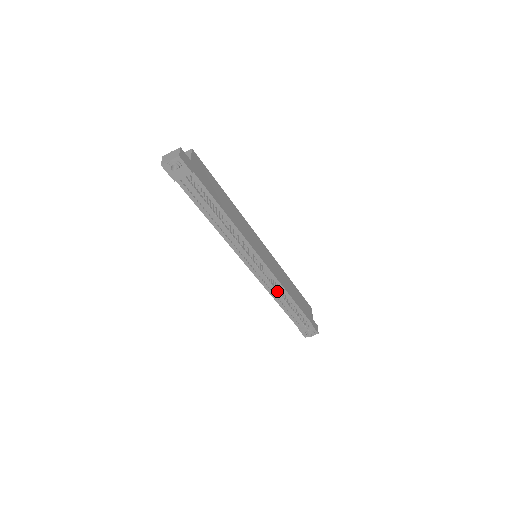
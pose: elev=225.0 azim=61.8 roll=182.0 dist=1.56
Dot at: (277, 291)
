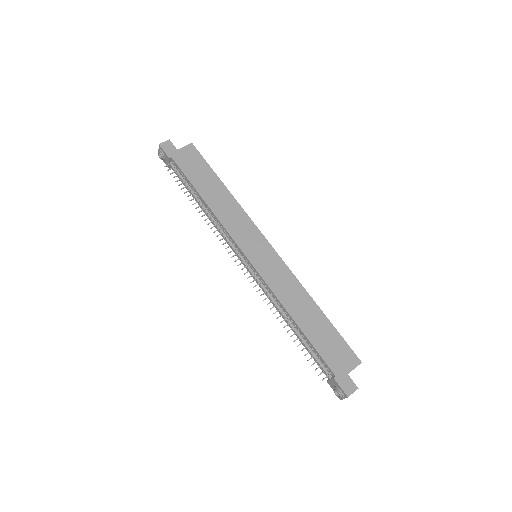
Dot at: occluded
